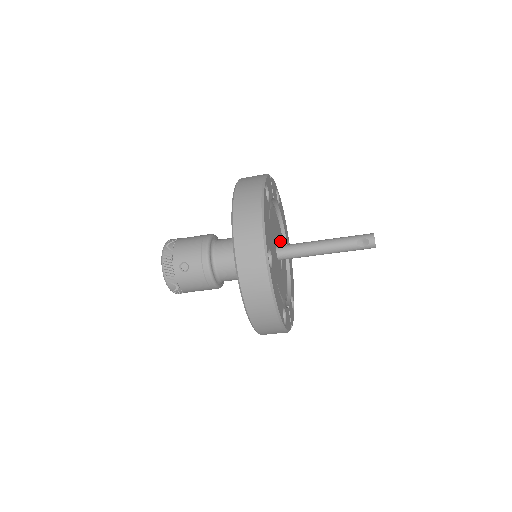
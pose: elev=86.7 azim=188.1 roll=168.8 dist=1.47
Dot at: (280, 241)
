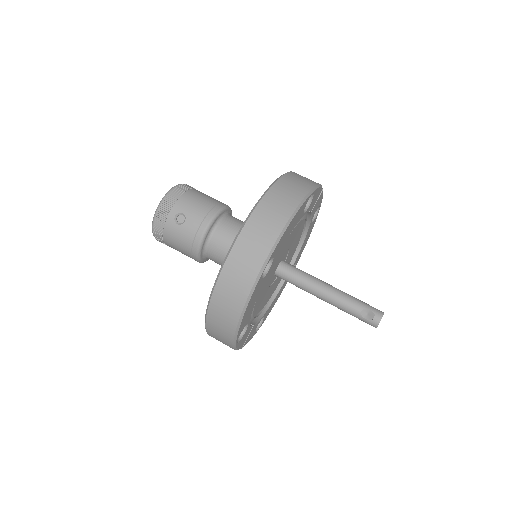
Dot at: (289, 258)
